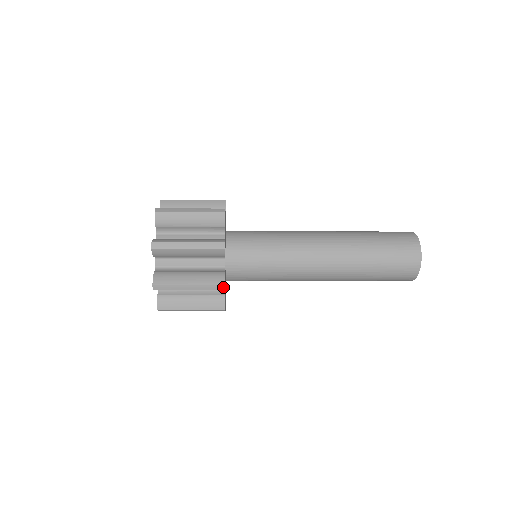
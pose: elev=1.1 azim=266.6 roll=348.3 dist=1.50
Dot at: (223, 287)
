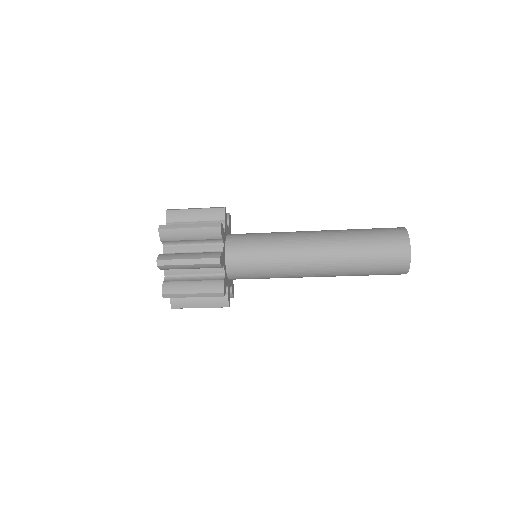
Dot at: (218, 260)
